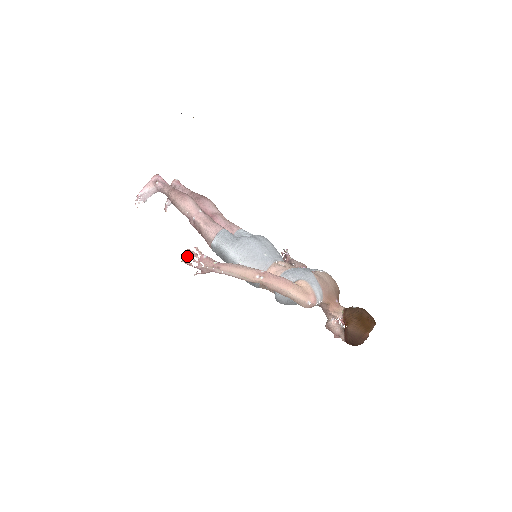
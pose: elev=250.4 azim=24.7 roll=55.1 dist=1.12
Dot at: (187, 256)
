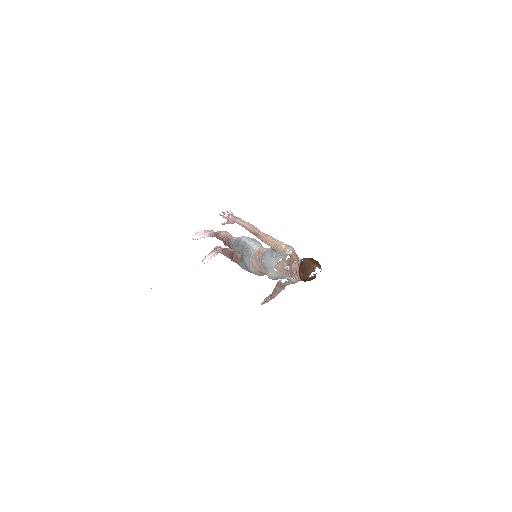
Dot at: (224, 212)
